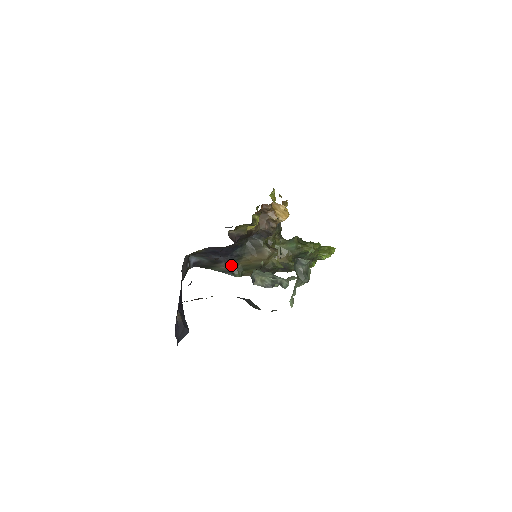
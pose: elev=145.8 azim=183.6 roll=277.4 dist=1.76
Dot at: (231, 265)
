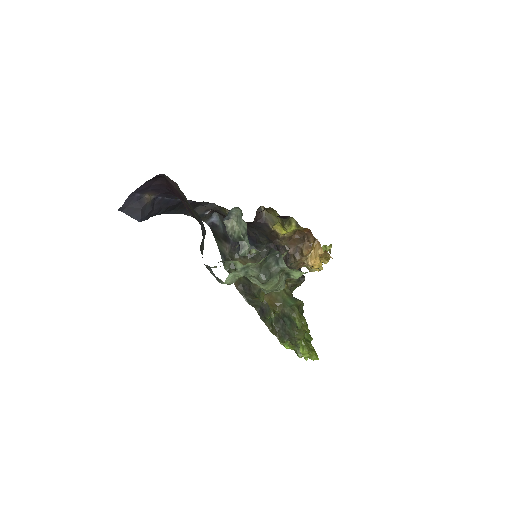
Dot at: (232, 253)
